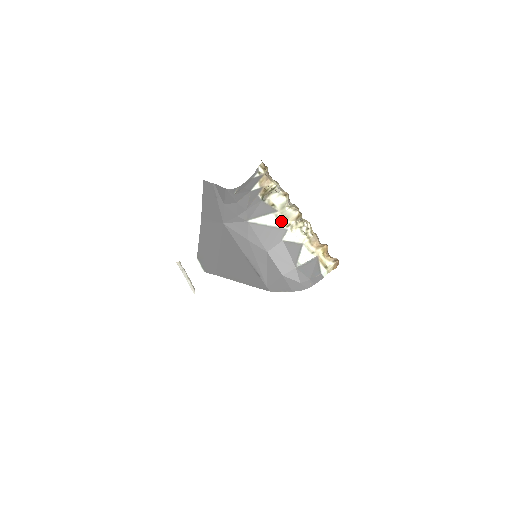
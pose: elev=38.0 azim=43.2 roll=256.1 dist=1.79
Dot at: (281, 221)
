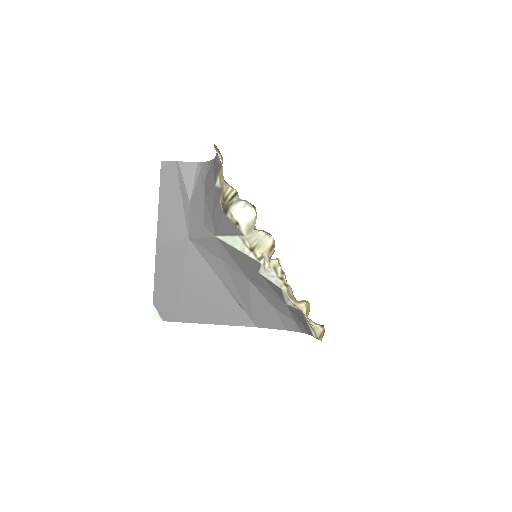
Dot at: (250, 250)
